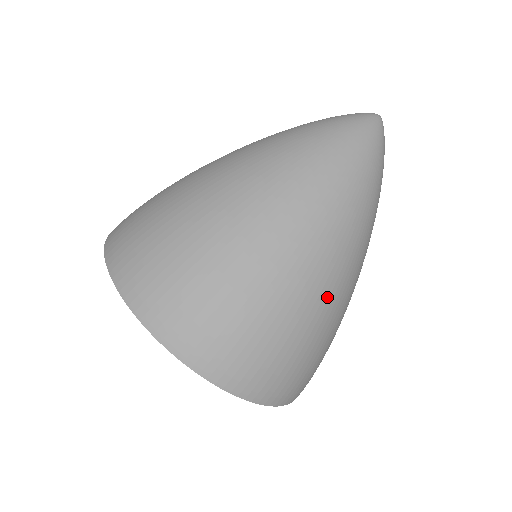
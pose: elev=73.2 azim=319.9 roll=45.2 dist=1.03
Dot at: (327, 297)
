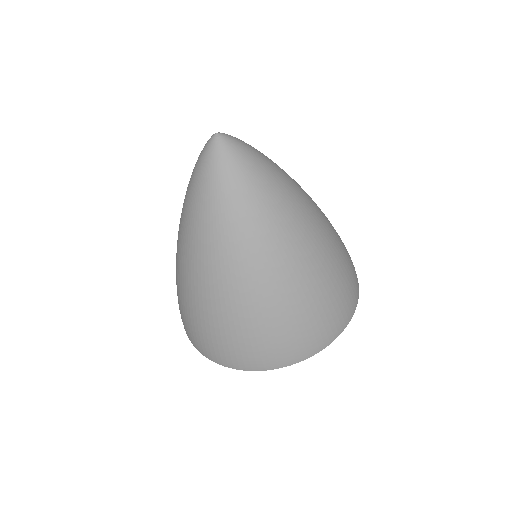
Dot at: (228, 297)
